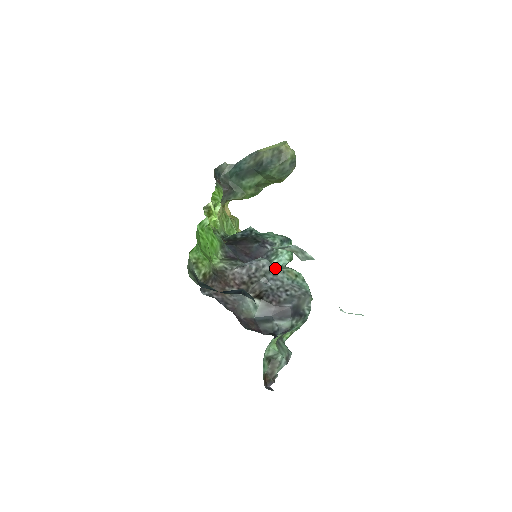
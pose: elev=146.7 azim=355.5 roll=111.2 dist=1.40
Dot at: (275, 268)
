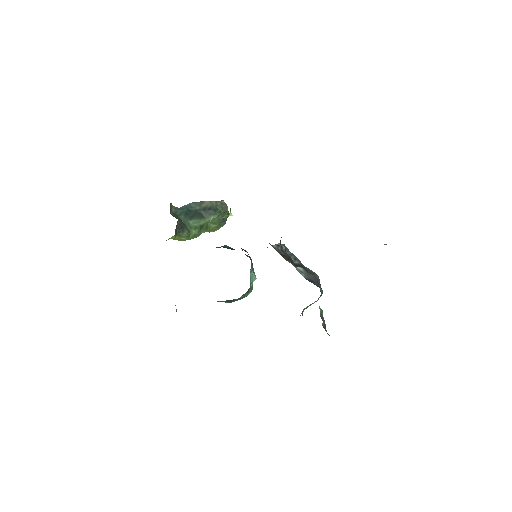
Dot at: (292, 253)
